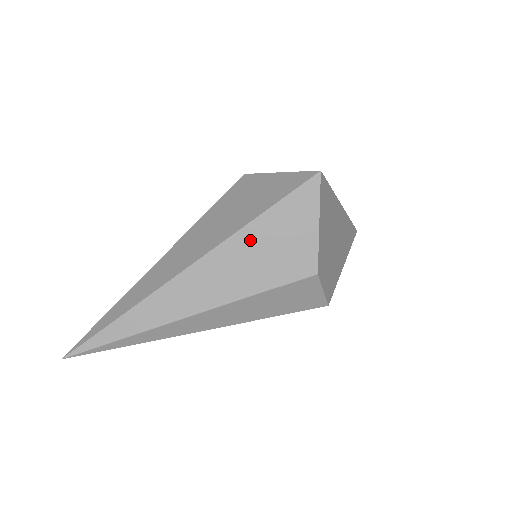
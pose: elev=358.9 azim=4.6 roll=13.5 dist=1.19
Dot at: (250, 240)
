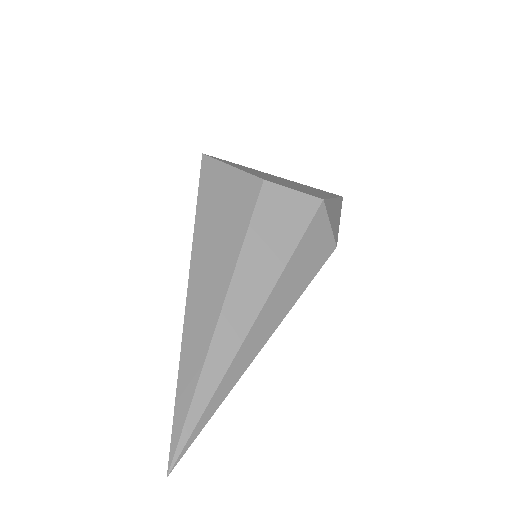
Dot at: (205, 226)
